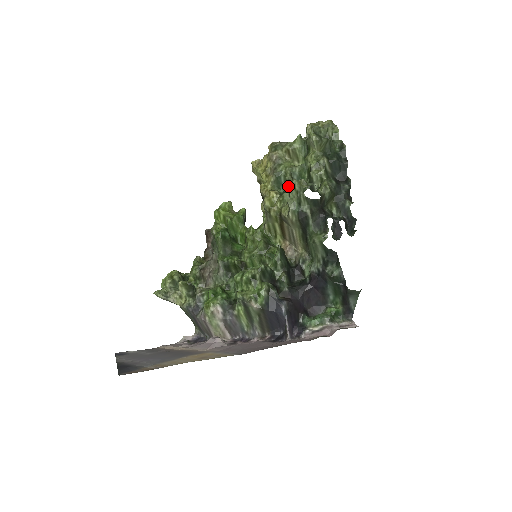
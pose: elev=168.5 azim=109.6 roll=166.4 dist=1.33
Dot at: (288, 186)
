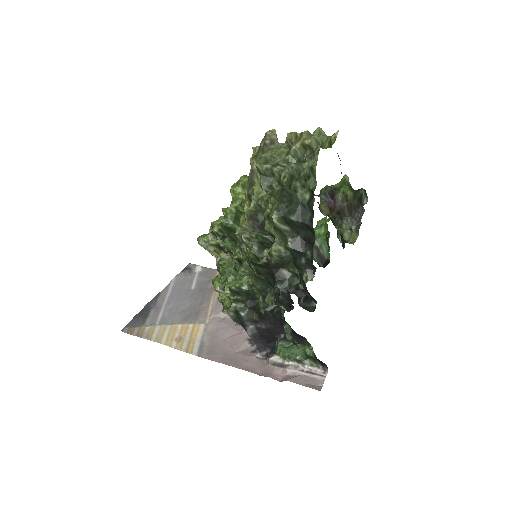
Dot at: (253, 219)
